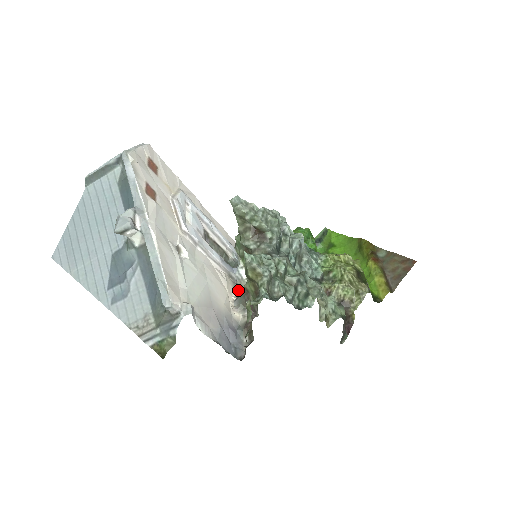
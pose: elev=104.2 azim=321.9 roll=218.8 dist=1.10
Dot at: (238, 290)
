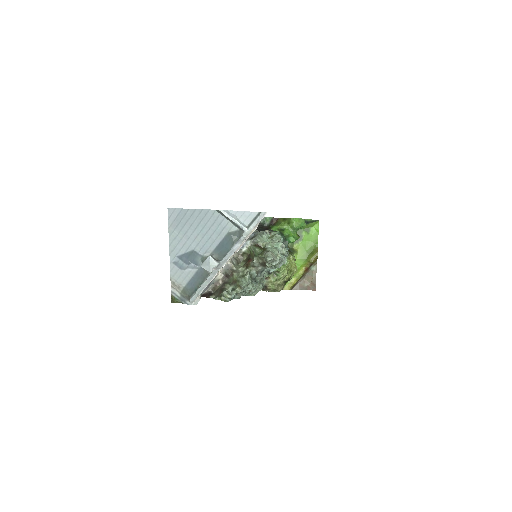
Dot at: occluded
